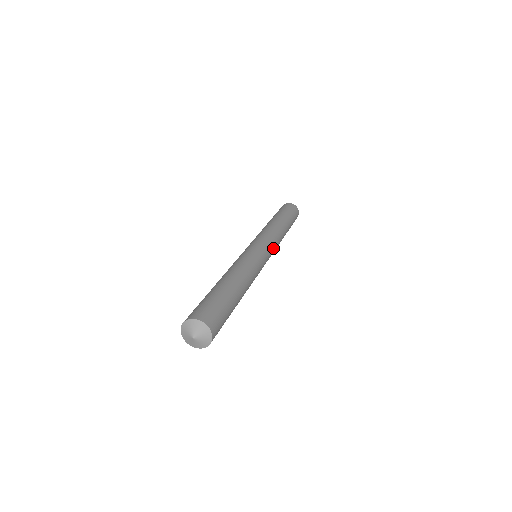
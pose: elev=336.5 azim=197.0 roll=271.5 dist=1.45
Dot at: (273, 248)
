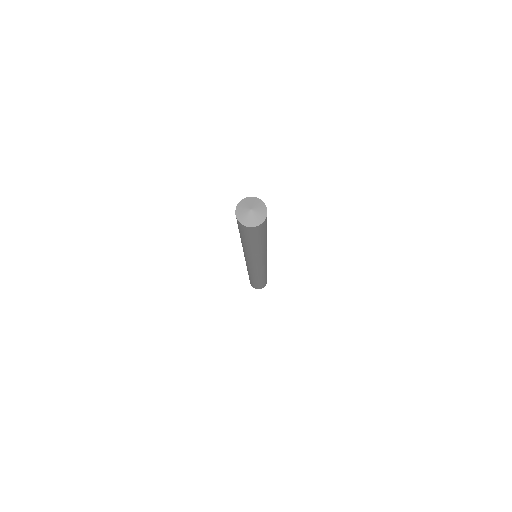
Dot at: occluded
